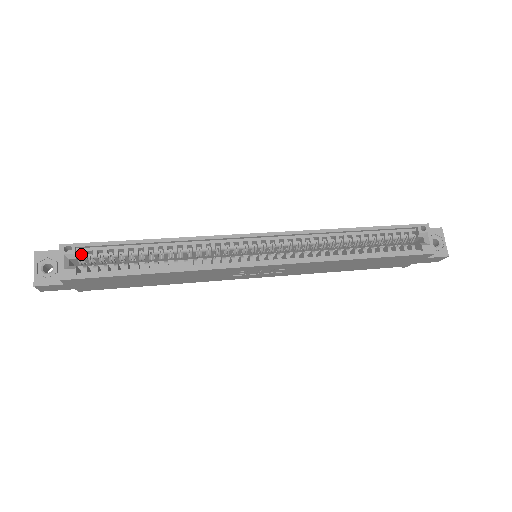
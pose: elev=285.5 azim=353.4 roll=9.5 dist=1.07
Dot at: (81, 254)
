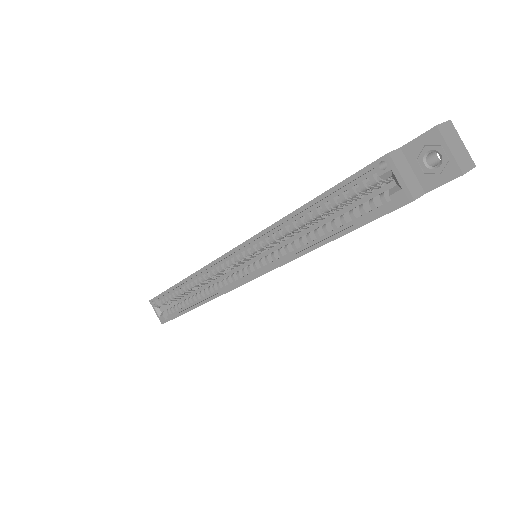
Dot at: (162, 302)
